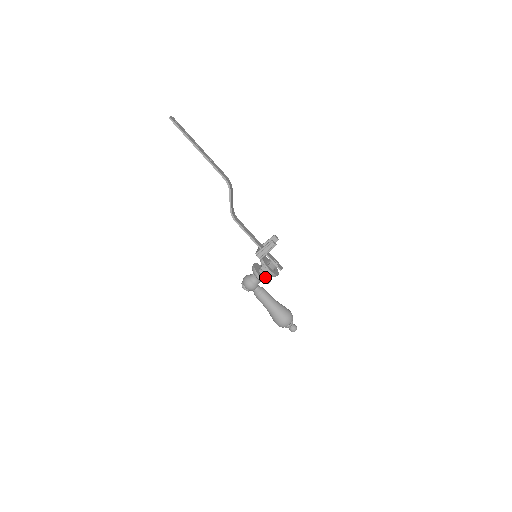
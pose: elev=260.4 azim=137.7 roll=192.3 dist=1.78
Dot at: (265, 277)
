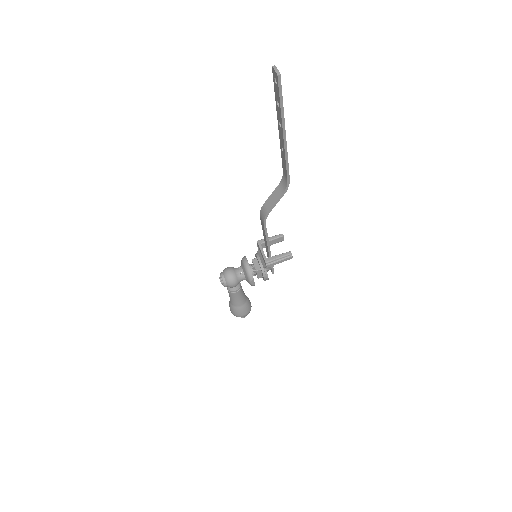
Dot at: occluded
